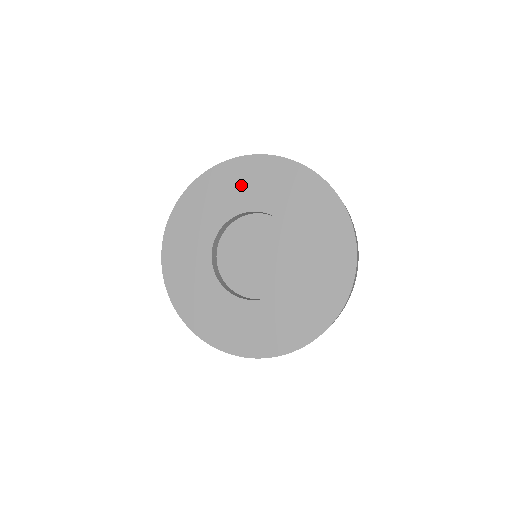
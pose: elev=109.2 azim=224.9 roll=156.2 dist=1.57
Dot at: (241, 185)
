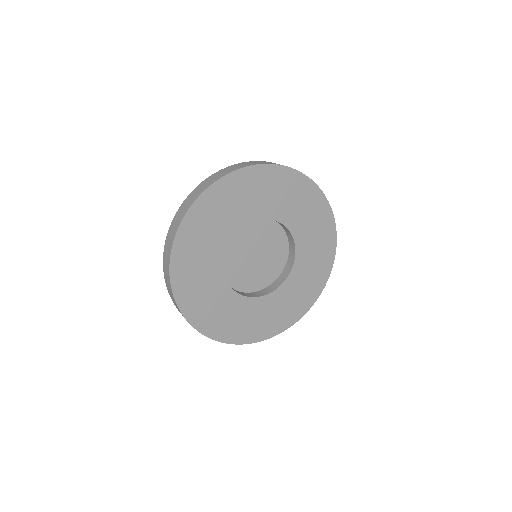
Dot at: (269, 192)
